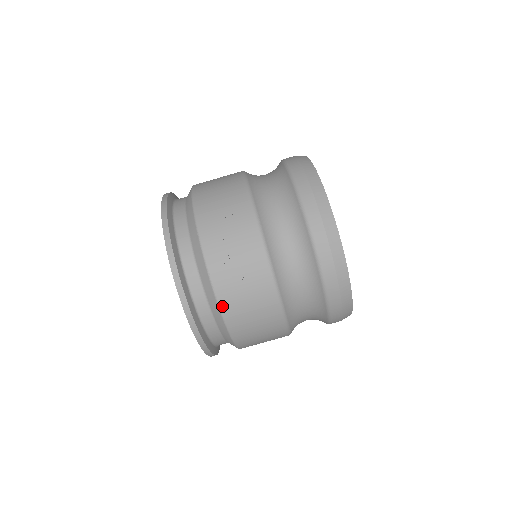
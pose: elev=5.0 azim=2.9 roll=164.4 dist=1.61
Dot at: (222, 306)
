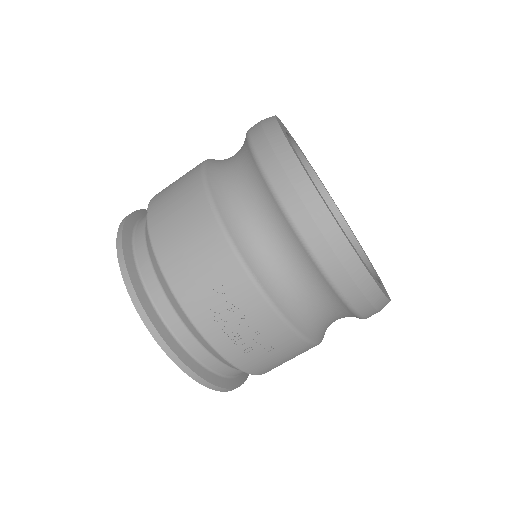
Dot at: (247, 370)
